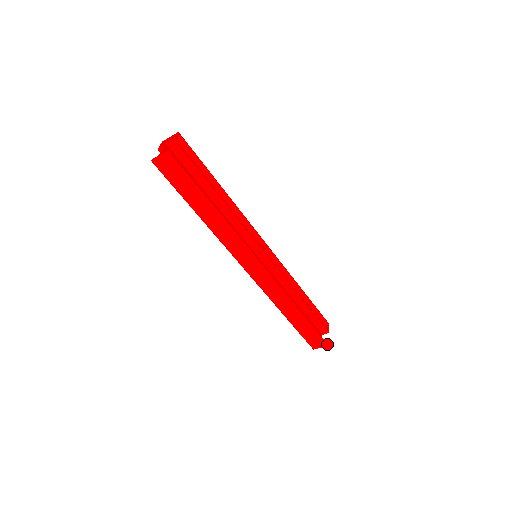
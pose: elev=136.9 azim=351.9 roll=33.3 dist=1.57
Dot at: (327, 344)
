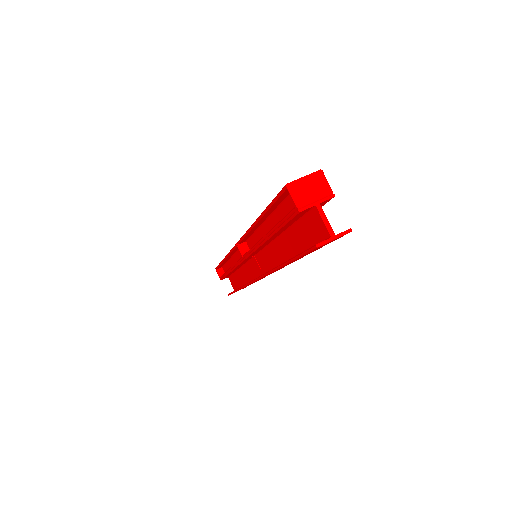
Dot at: occluded
